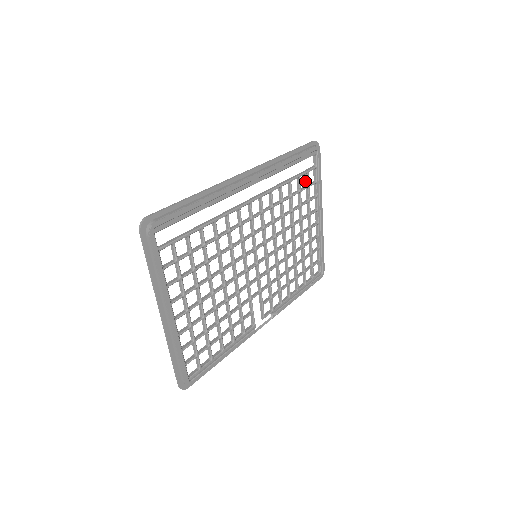
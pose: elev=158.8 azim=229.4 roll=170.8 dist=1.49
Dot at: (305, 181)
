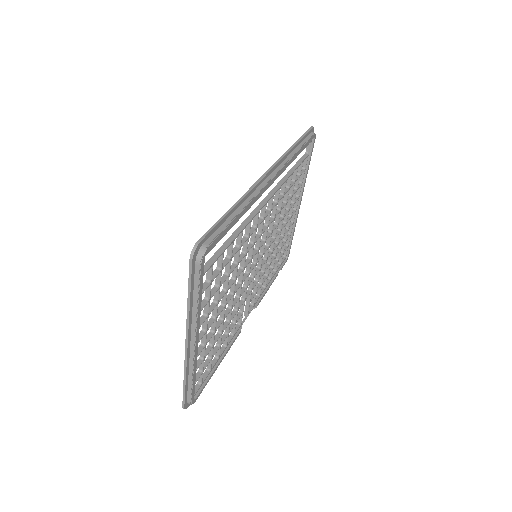
Dot at: occluded
